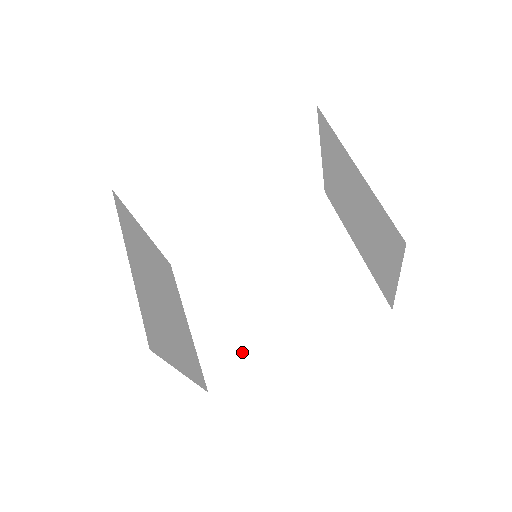
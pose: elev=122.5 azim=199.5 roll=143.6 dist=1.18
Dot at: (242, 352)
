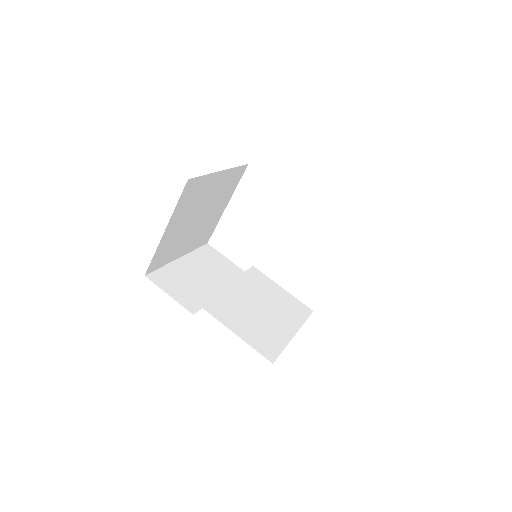
Dot at: (182, 290)
